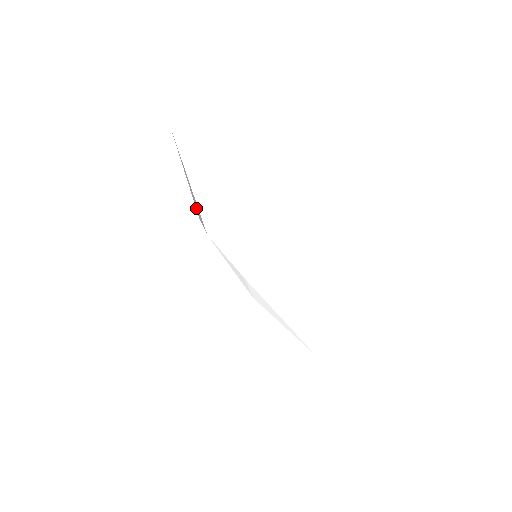
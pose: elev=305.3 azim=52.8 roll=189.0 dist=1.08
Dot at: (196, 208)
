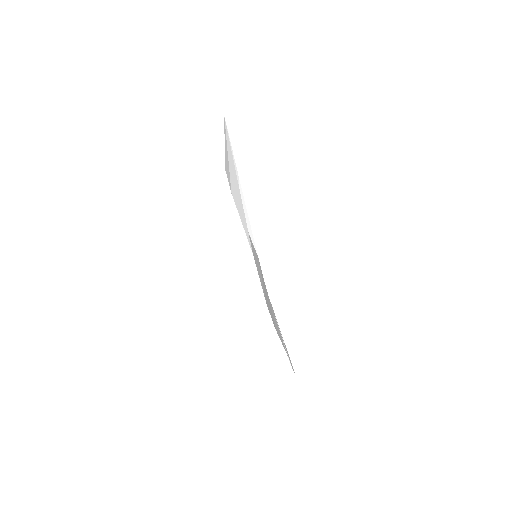
Dot at: occluded
